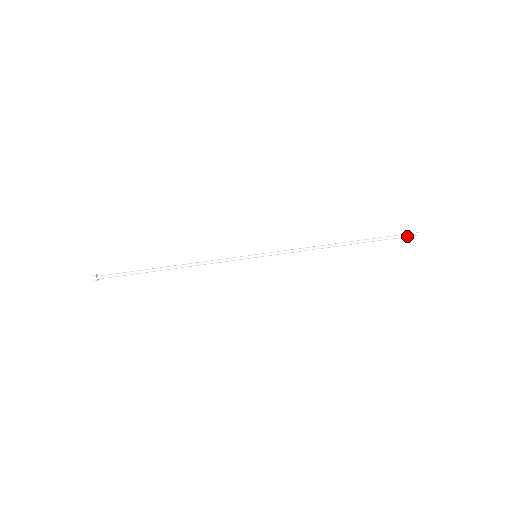
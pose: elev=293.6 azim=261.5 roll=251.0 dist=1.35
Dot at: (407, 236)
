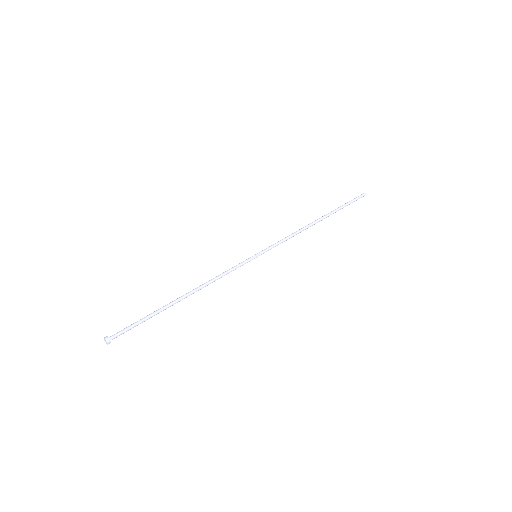
Dot at: occluded
